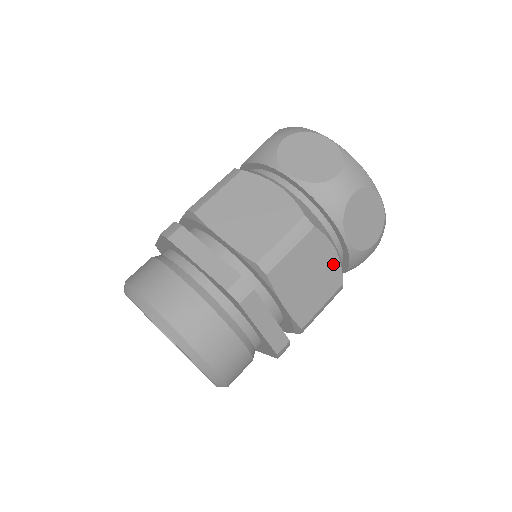
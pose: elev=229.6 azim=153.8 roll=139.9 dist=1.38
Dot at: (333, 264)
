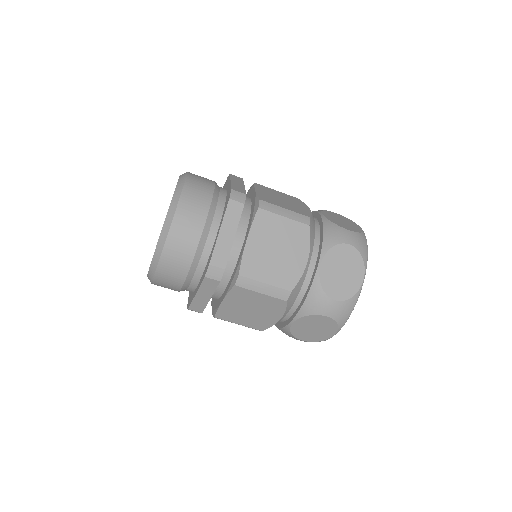
Dot at: (298, 267)
